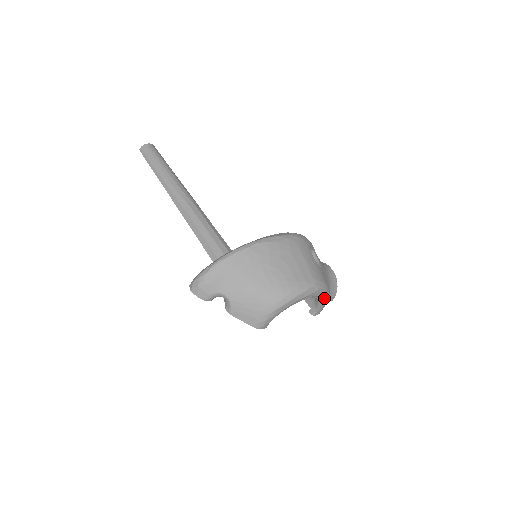
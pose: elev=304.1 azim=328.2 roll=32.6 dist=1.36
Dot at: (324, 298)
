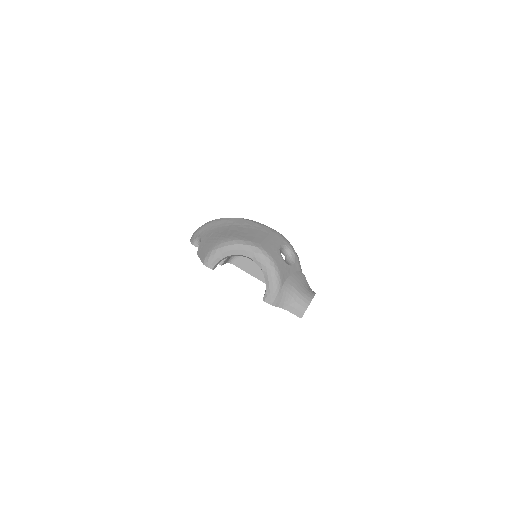
Dot at: (269, 275)
